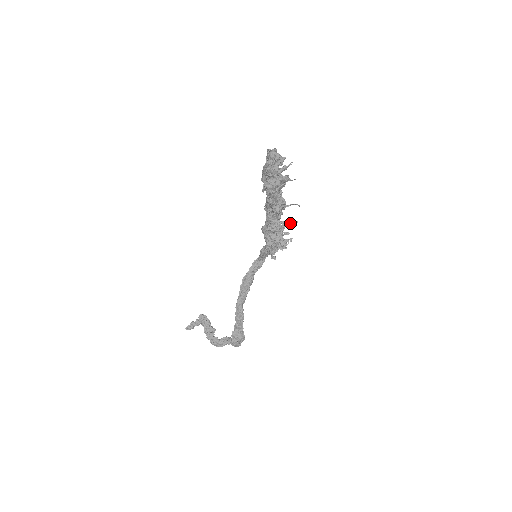
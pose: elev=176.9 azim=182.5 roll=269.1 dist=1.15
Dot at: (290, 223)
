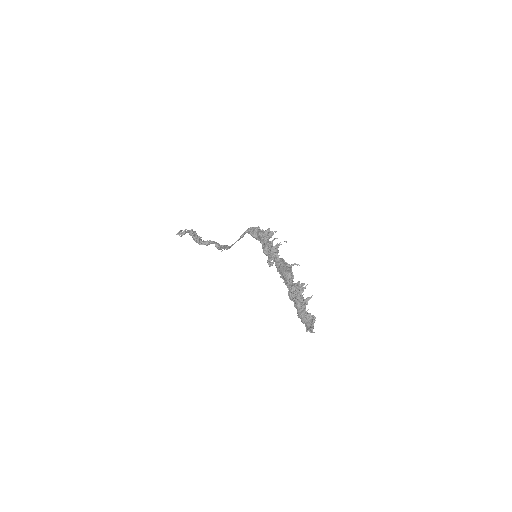
Dot at: occluded
